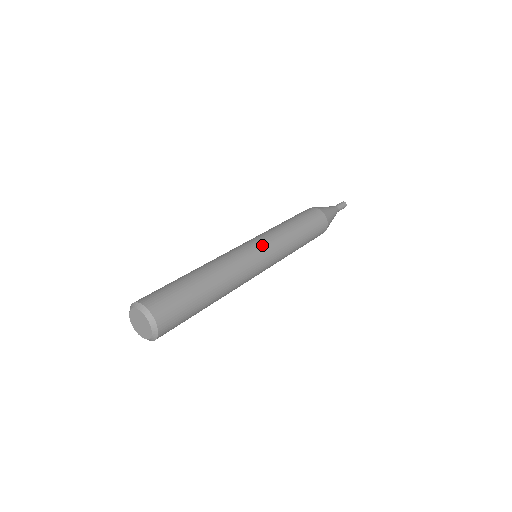
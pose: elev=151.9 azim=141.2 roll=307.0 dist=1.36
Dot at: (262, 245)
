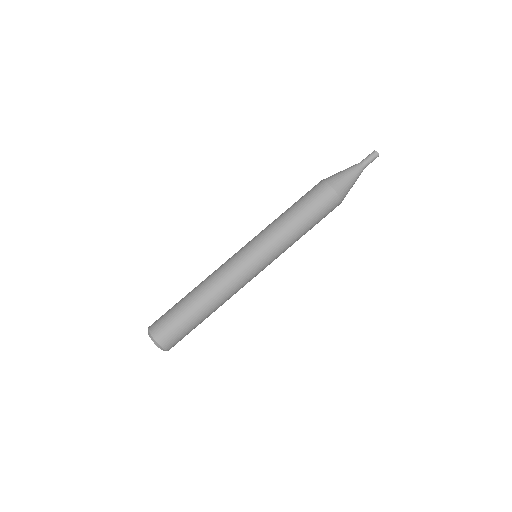
Dot at: (252, 251)
